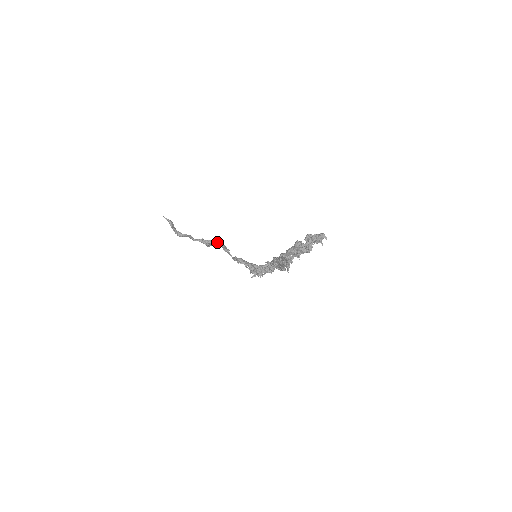
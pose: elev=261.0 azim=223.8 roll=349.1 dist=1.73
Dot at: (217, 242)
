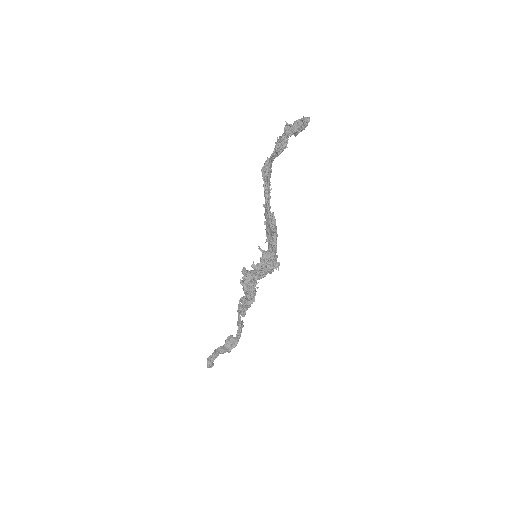
Dot at: (238, 330)
